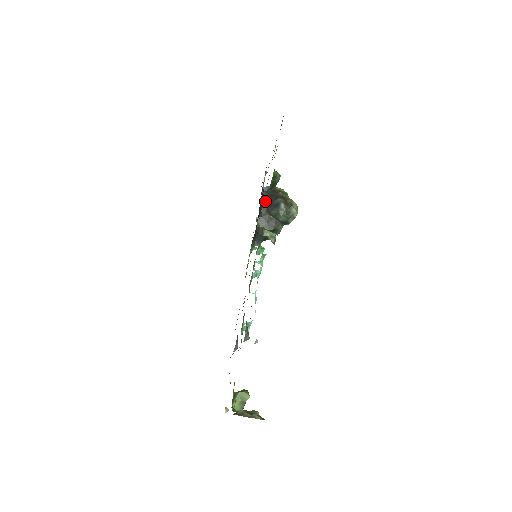
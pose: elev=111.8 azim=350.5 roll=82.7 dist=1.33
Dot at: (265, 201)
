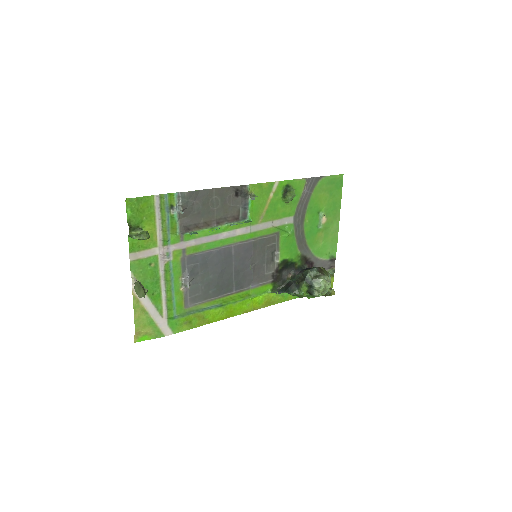
Dot at: (307, 268)
